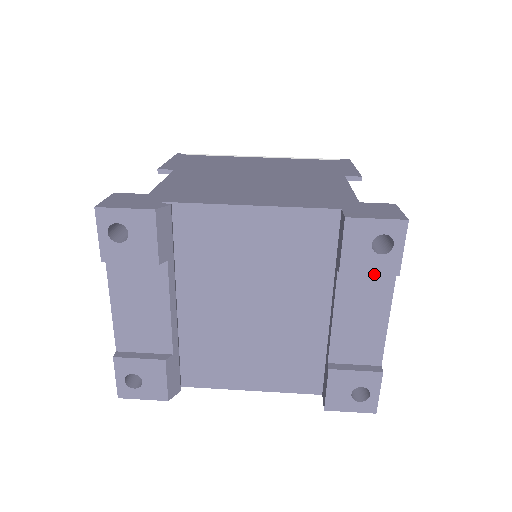
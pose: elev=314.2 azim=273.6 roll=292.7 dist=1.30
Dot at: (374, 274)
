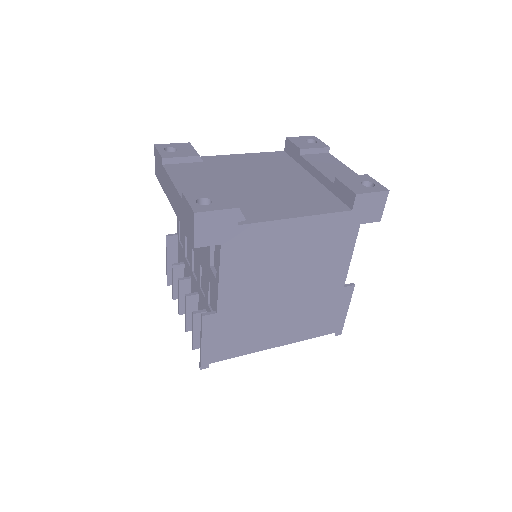
Dot at: (318, 148)
